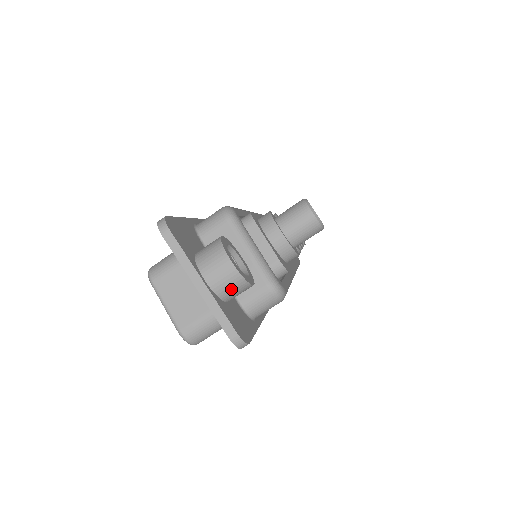
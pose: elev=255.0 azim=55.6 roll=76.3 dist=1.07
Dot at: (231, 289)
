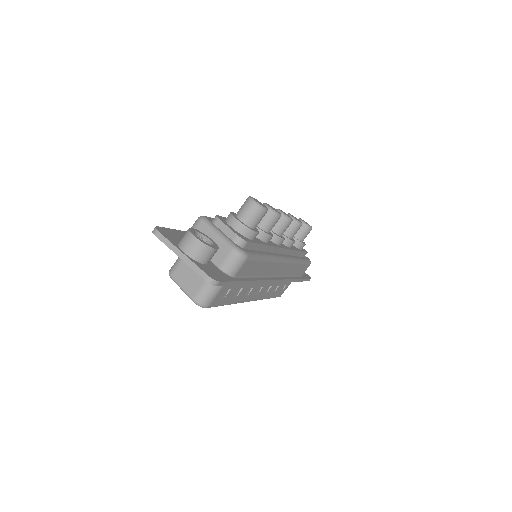
Dot at: (201, 253)
